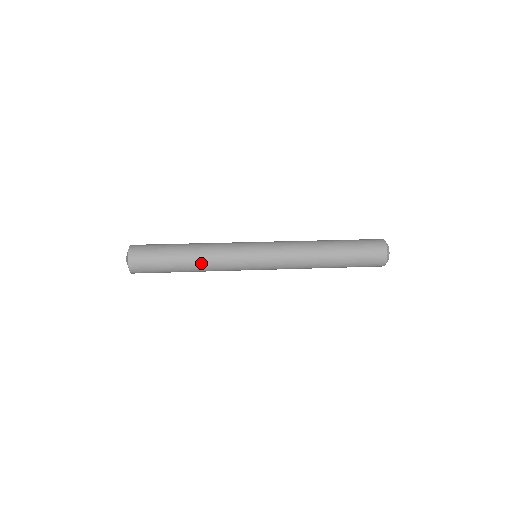
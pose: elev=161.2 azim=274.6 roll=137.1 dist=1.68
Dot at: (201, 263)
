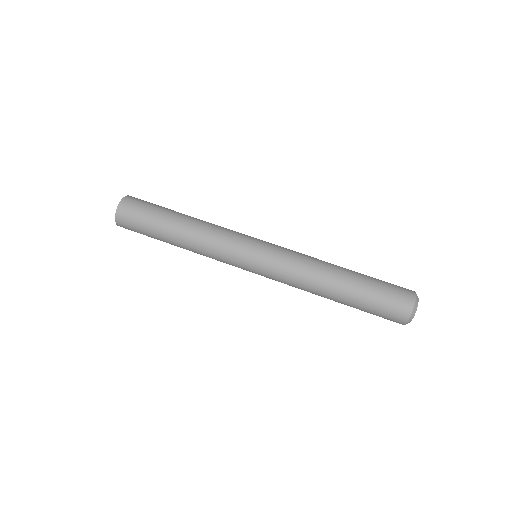
Dot at: (190, 249)
